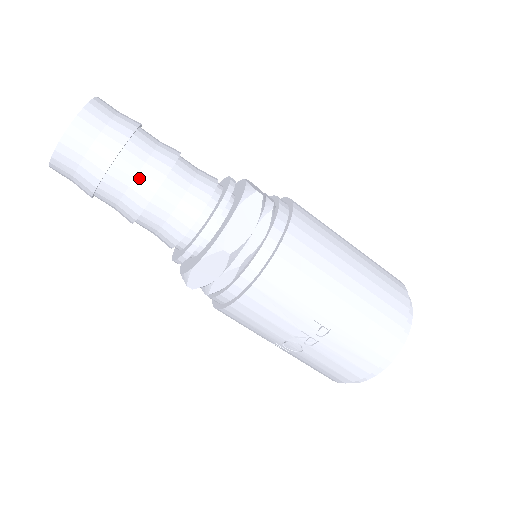
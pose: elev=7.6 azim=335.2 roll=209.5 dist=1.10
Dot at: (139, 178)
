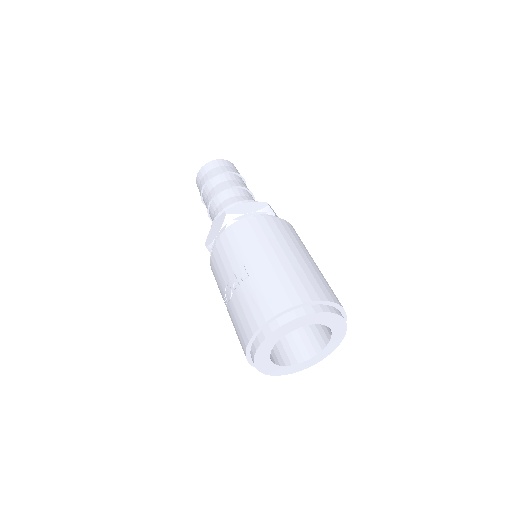
Dot at: (219, 184)
